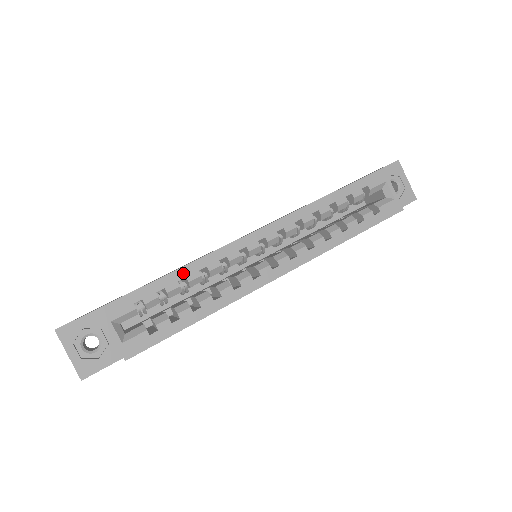
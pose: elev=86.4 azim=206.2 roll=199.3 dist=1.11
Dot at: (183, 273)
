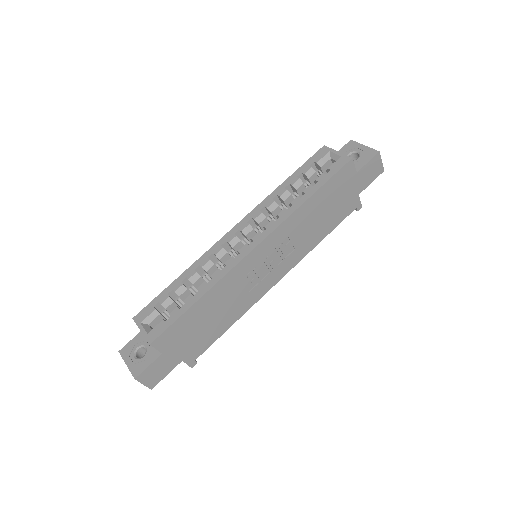
Dot at: (184, 276)
